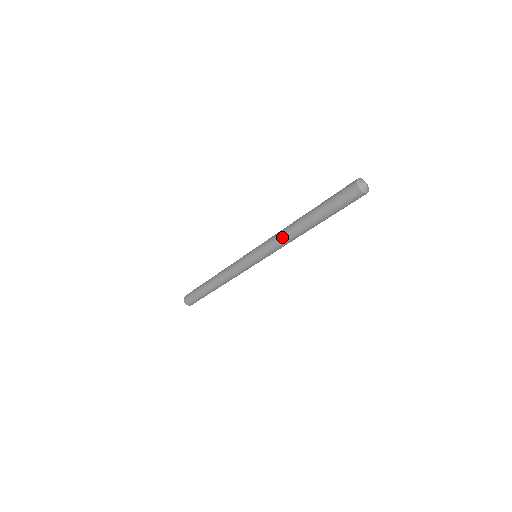
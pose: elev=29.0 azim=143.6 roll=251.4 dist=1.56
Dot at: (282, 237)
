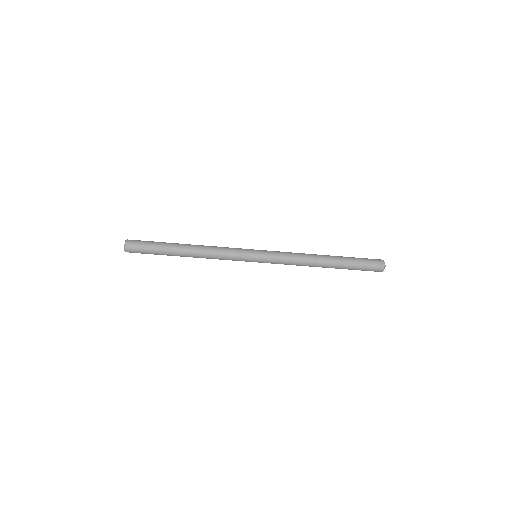
Dot at: (301, 256)
